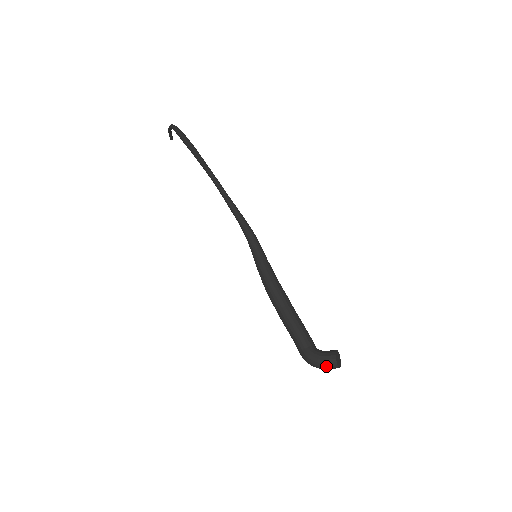
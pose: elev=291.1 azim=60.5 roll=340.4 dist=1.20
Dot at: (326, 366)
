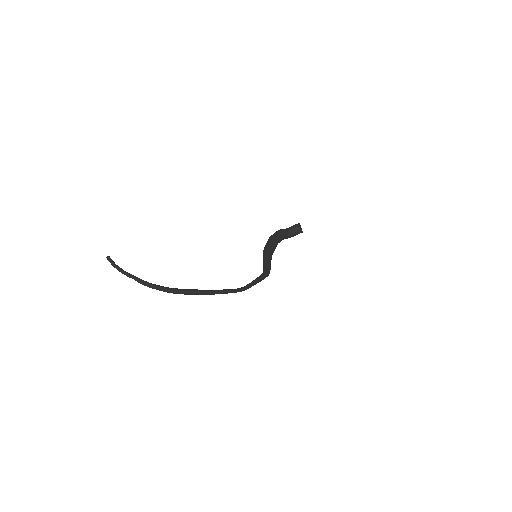
Dot at: (297, 234)
